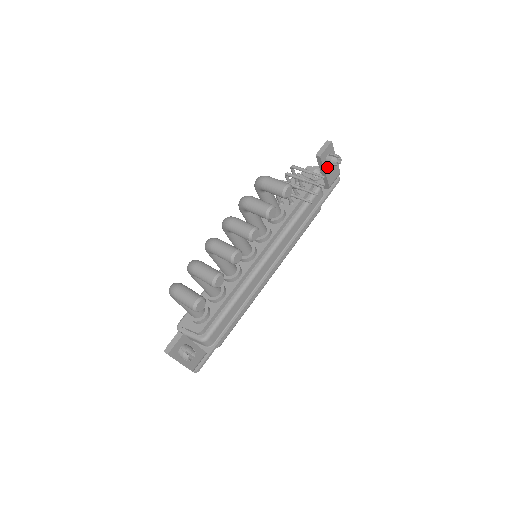
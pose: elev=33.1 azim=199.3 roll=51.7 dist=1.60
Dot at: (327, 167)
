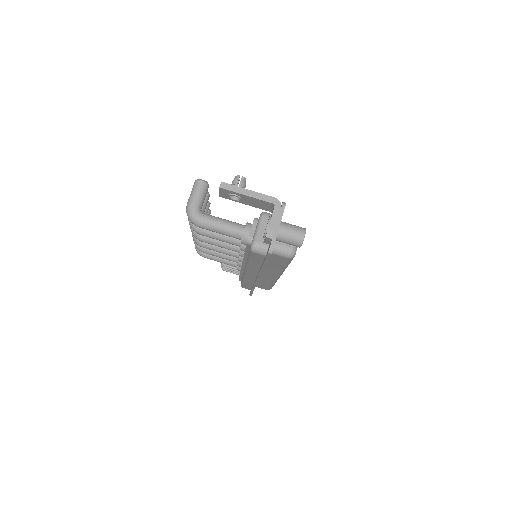
Dot at: occluded
